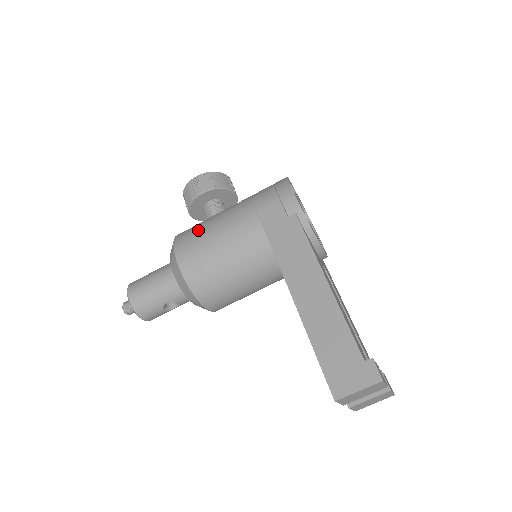
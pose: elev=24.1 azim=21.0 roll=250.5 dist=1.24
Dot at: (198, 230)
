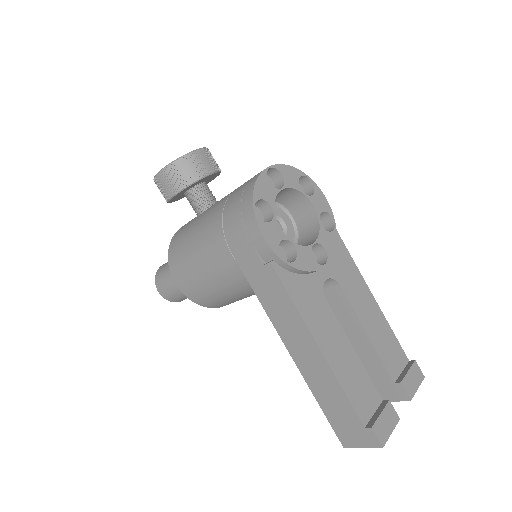
Dot at: (184, 256)
